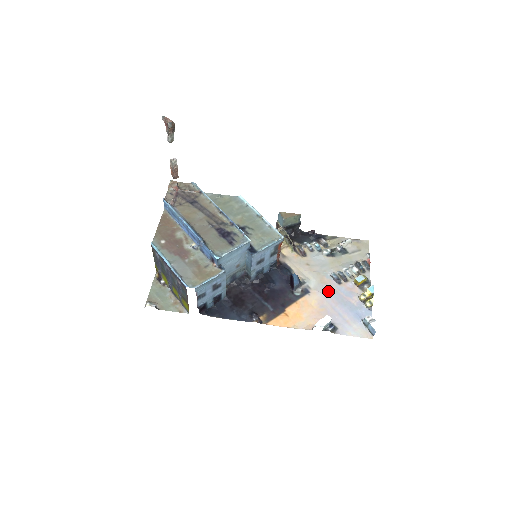
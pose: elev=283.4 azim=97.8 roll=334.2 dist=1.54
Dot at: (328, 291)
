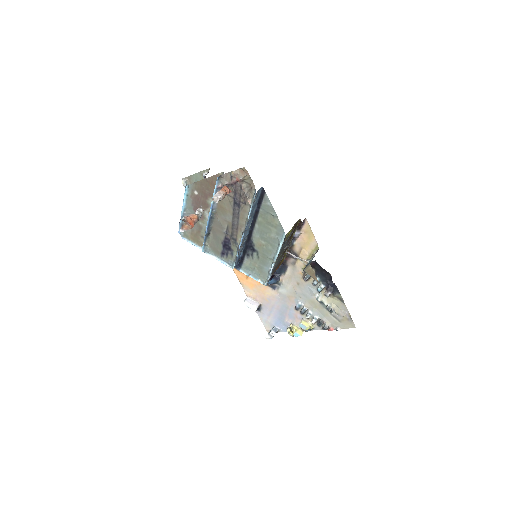
Dot at: (284, 302)
